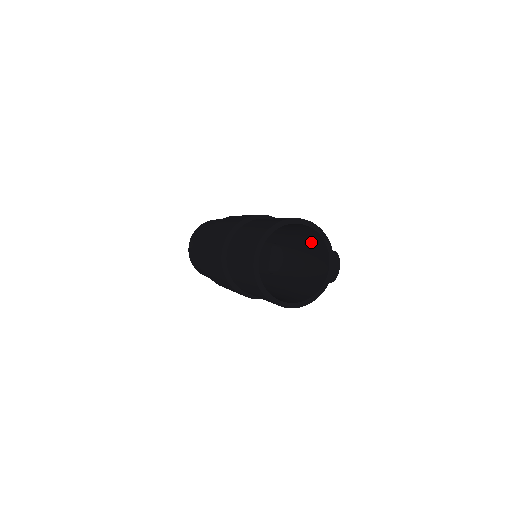
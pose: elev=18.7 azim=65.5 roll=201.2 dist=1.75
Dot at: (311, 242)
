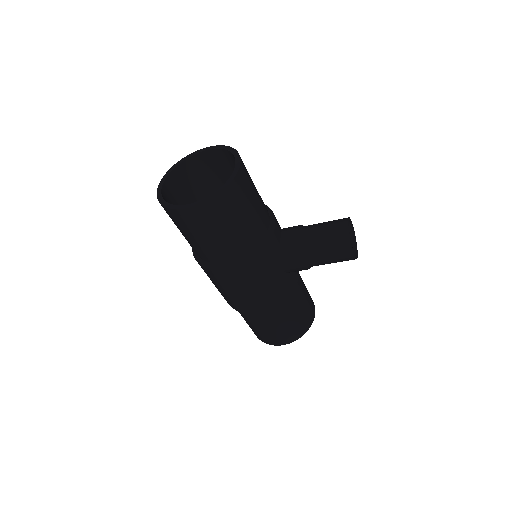
Dot at: occluded
